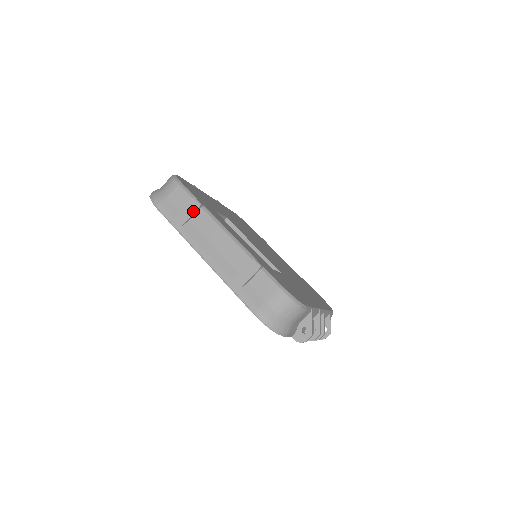
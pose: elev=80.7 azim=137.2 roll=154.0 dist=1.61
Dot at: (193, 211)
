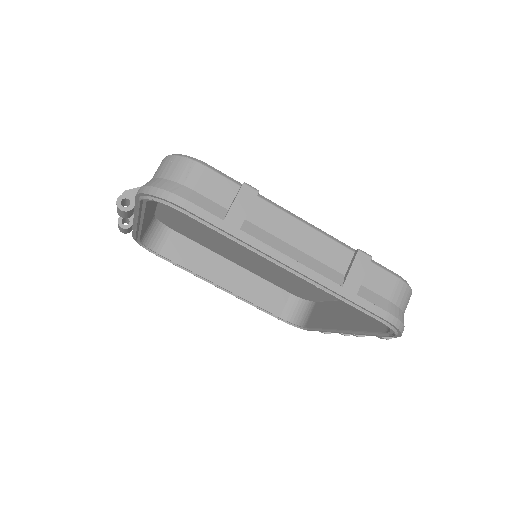
Dot at: (250, 202)
